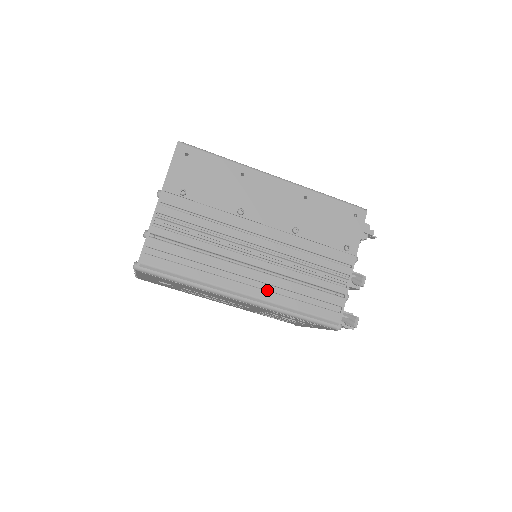
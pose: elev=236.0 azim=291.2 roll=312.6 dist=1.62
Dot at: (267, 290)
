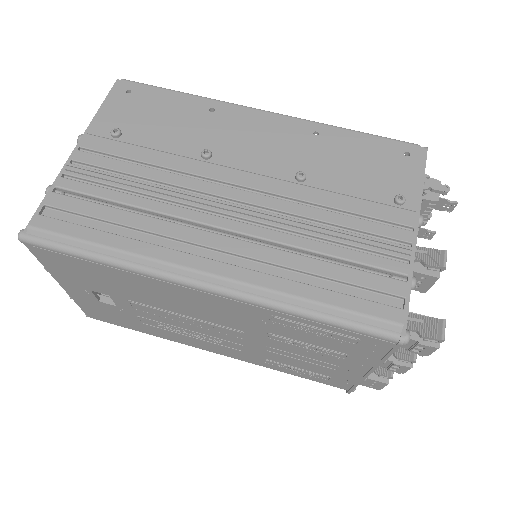
Dot at: (252, 270)
